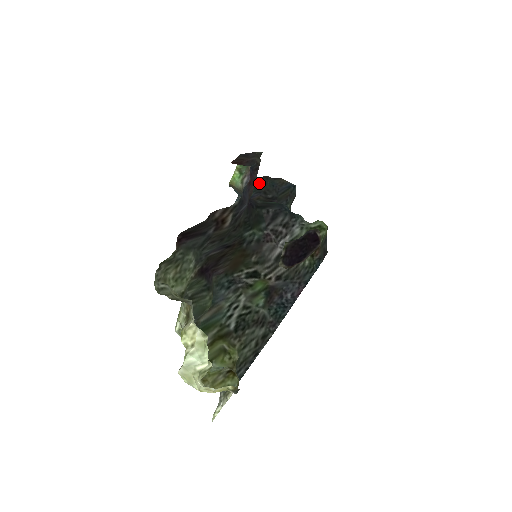
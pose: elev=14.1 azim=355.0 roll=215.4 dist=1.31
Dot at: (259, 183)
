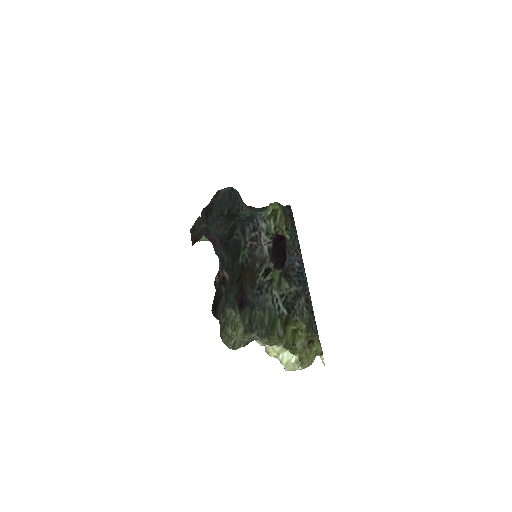
Dot at: (212, 212)
